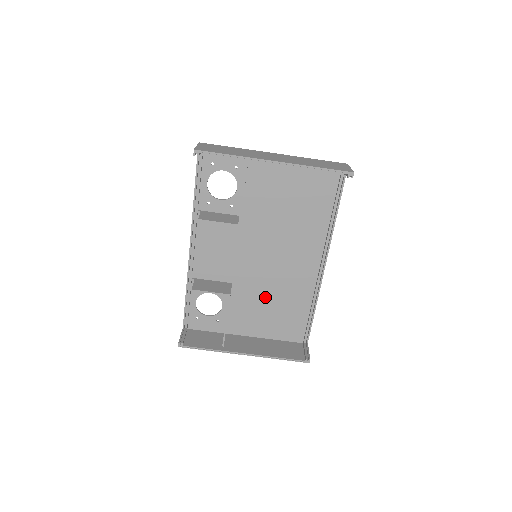
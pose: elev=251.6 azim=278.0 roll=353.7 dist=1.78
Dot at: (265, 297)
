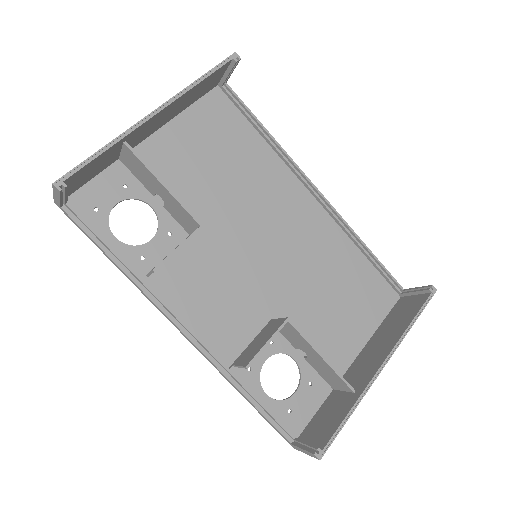
Dot at: (316, 293)
